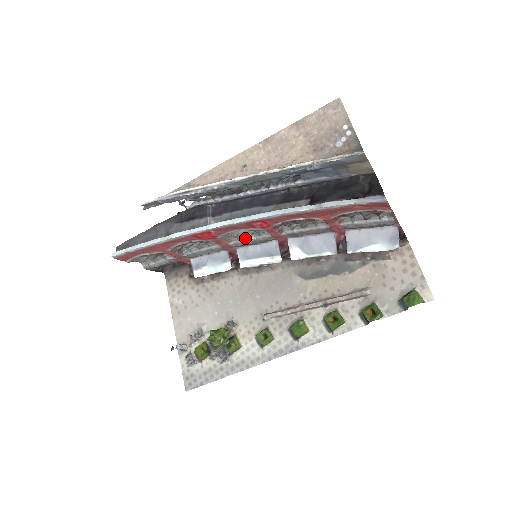
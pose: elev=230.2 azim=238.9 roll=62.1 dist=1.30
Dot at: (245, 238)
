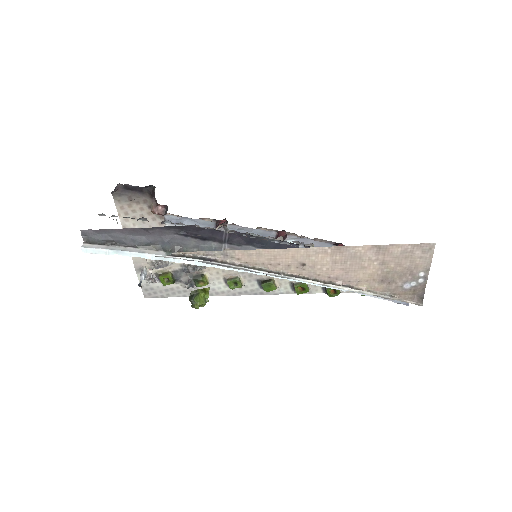
Dot at: occluded
